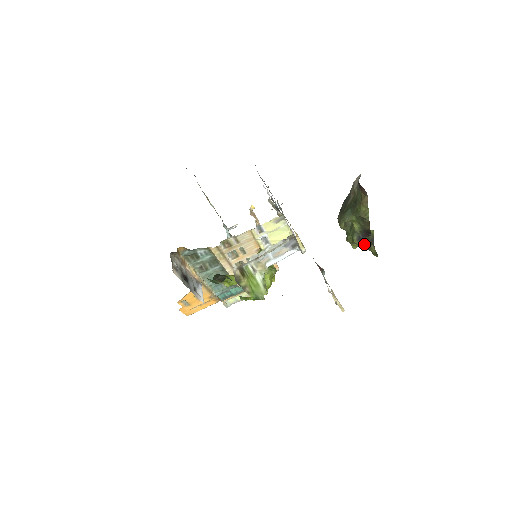
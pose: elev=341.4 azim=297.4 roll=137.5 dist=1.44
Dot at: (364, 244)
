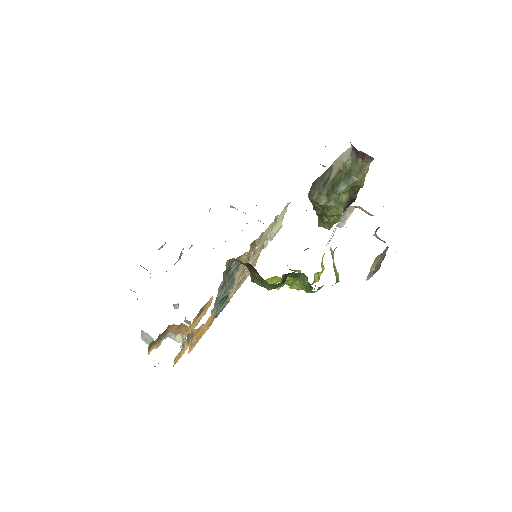
Dot at: occluded
